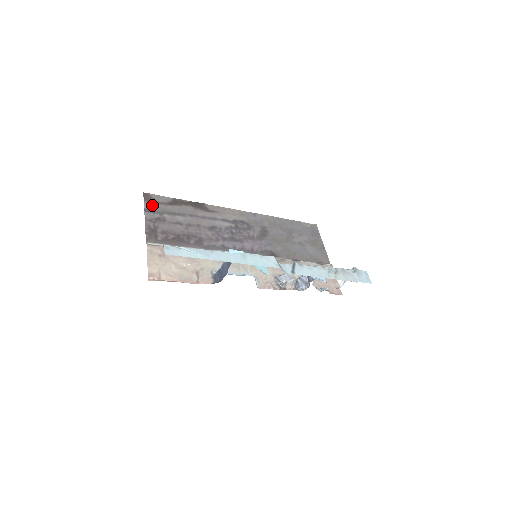
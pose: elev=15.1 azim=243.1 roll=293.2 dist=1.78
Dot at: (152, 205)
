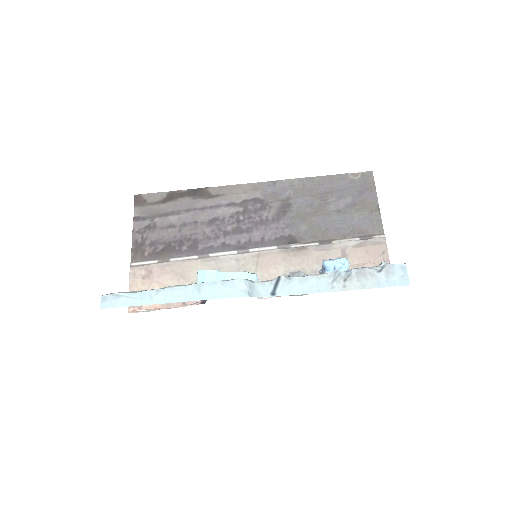
Dot at: (143, 209)
